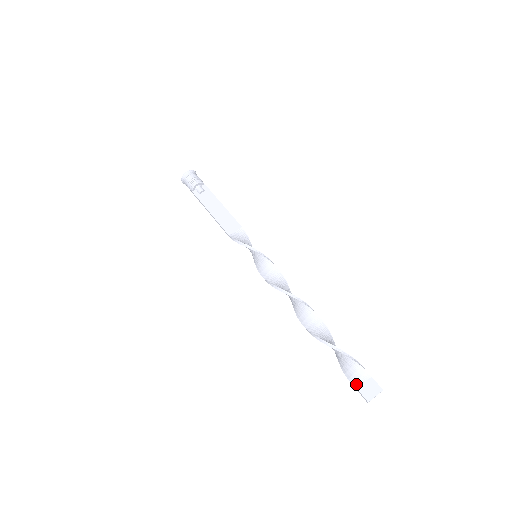
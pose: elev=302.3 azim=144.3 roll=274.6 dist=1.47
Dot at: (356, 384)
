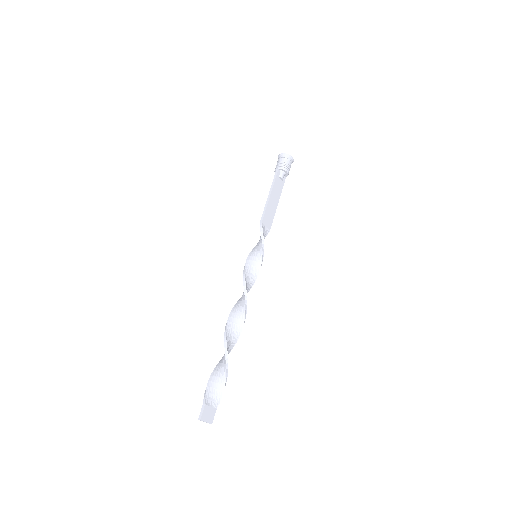
Dot at: (207, 401)
